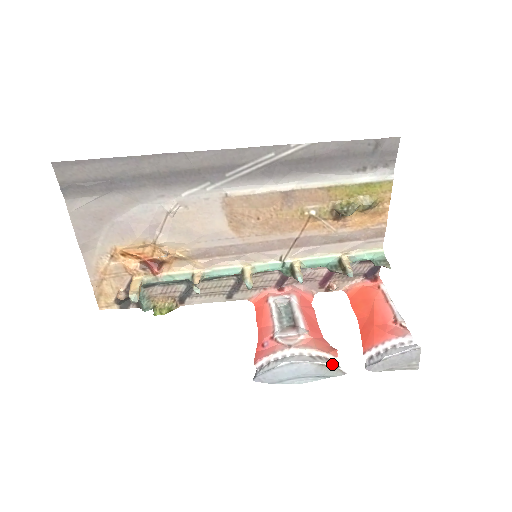
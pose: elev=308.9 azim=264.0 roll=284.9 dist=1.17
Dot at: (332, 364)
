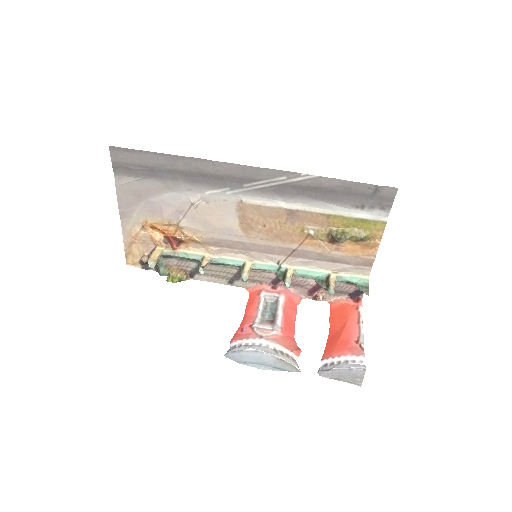
Dot at: (290, 361)
